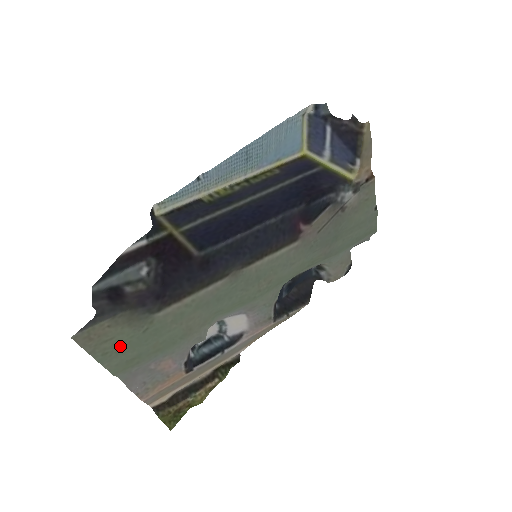
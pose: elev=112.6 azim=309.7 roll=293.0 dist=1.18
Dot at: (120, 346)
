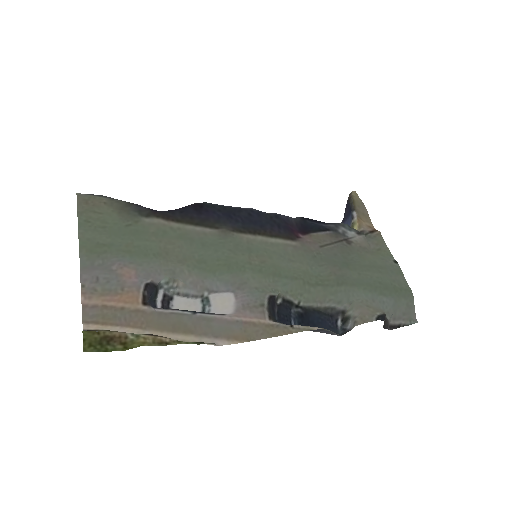
Dot at: (102, 225)
